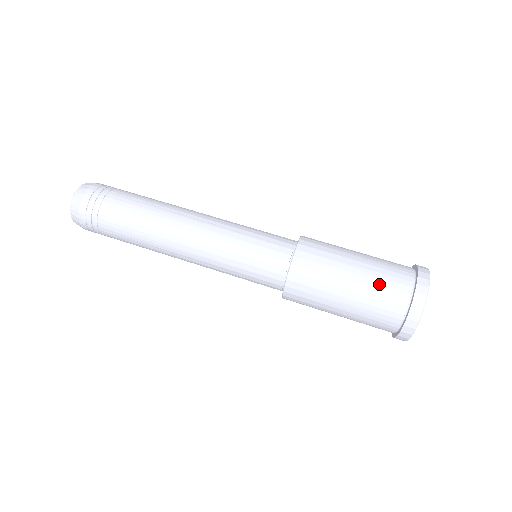
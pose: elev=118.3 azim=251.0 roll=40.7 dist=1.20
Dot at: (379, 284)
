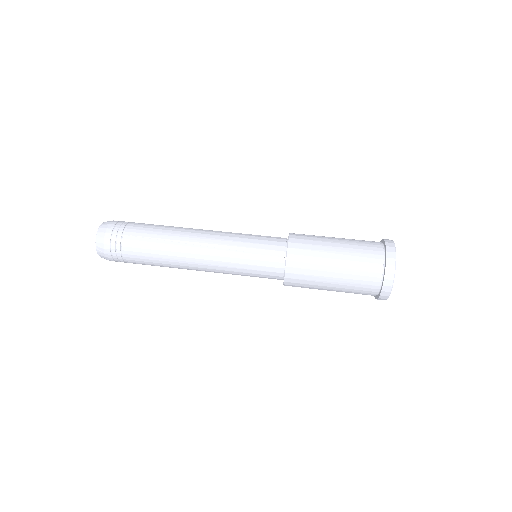
Dot at: (356, 276)
